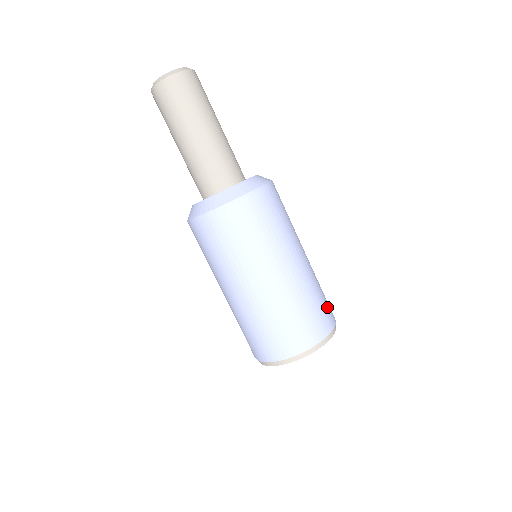
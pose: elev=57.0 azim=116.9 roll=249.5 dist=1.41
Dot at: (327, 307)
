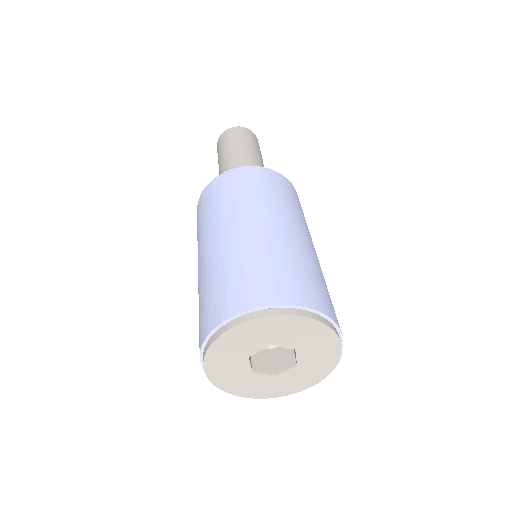
Dot at: (334, 310)
